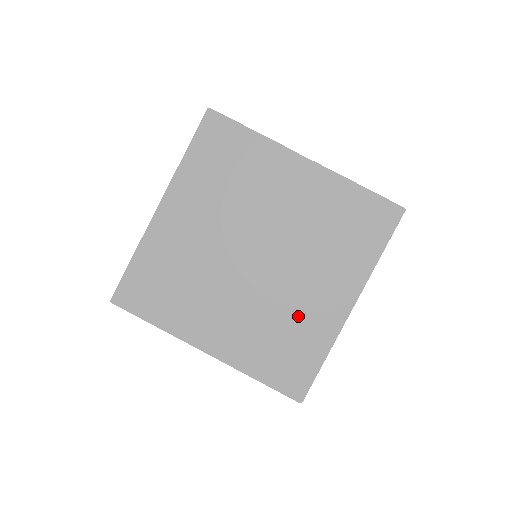
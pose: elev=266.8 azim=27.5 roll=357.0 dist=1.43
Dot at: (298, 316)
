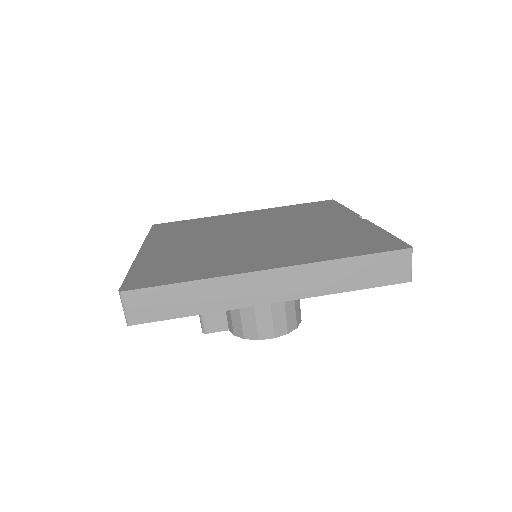
Dot at: (222, 258)
